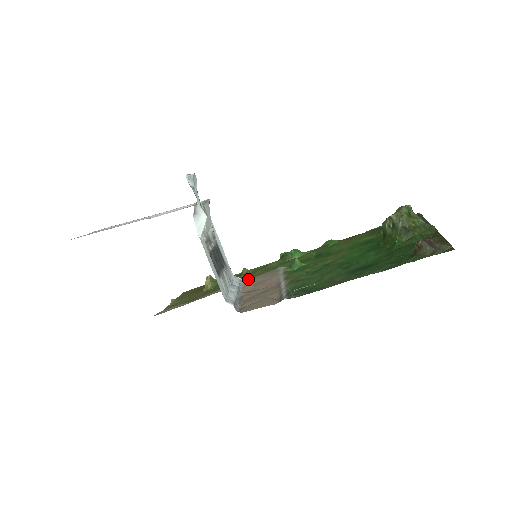
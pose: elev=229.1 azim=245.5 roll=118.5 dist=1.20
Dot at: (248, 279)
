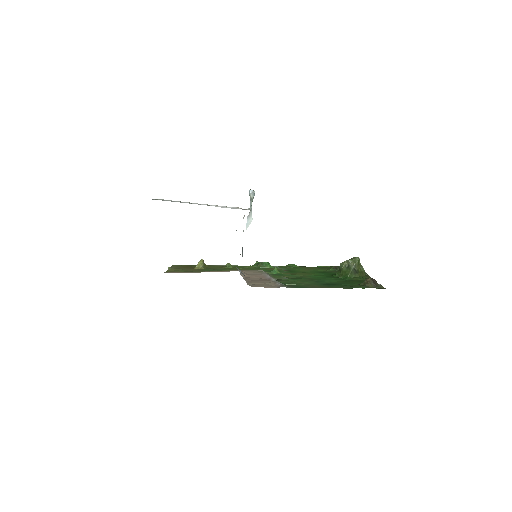
Dot at: occluded
